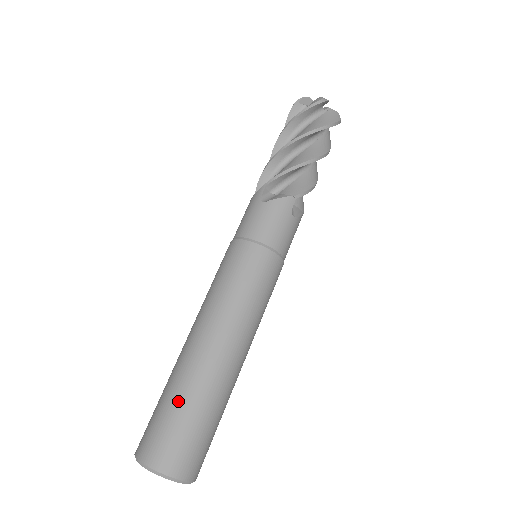
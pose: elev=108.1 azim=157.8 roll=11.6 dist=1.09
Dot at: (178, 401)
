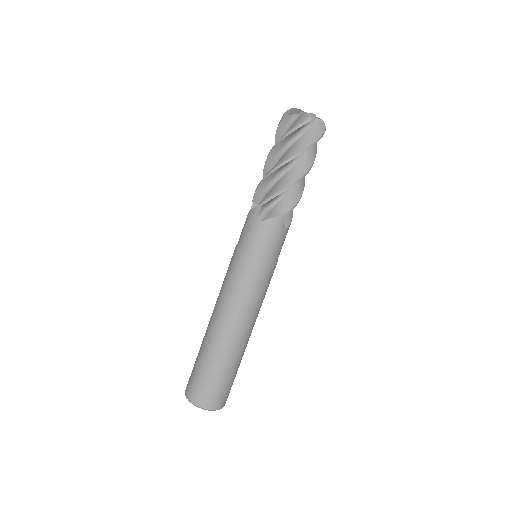
Dot at: (210, 368)
